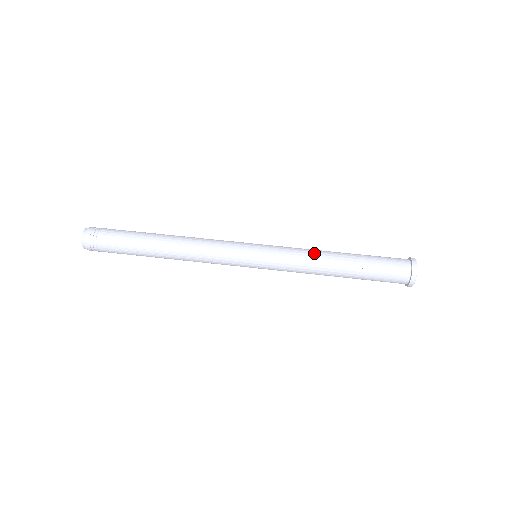
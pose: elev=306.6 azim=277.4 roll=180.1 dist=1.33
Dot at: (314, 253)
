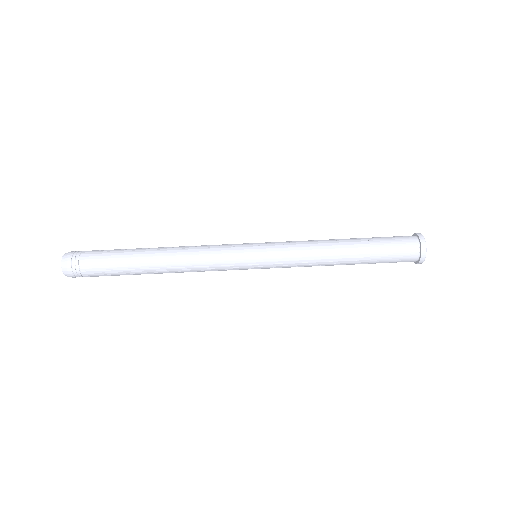
Dot at: (318, 248)
